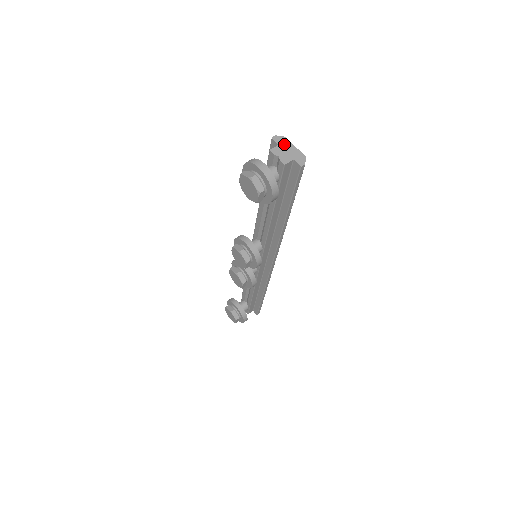
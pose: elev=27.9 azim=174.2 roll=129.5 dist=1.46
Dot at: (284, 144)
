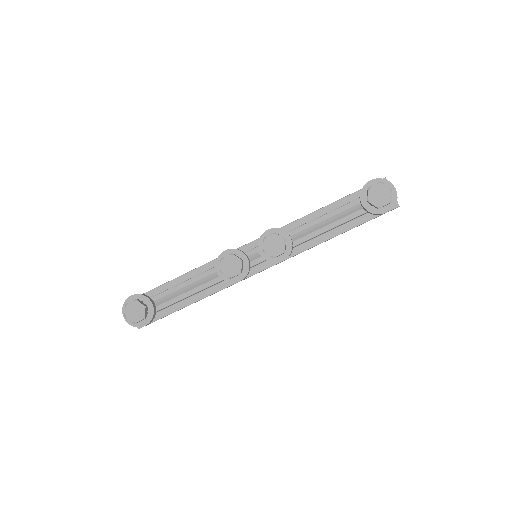
Dot at: occluded
